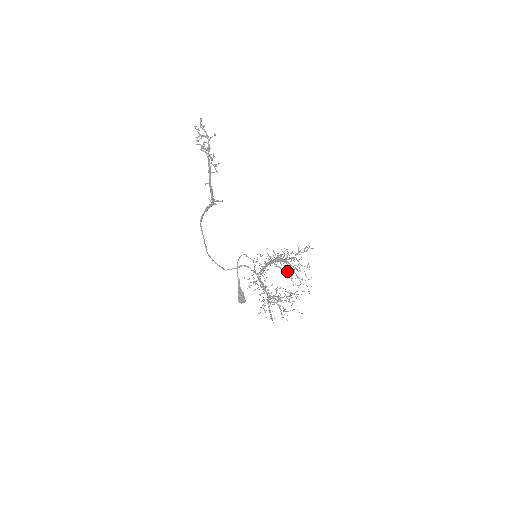
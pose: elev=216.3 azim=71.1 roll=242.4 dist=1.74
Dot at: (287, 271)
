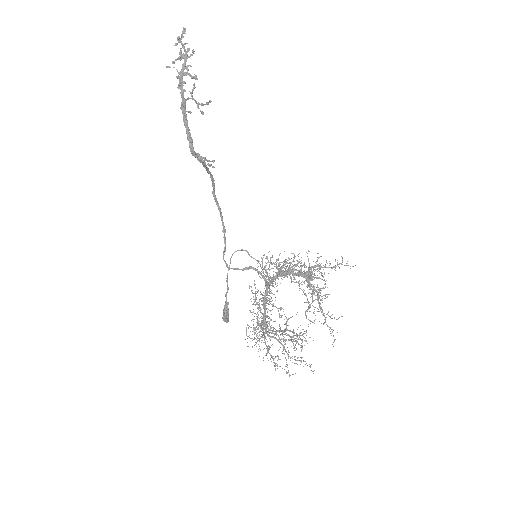
Dot at: occluded
